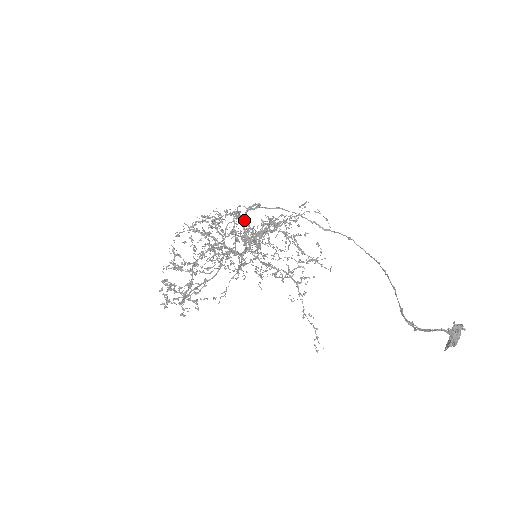
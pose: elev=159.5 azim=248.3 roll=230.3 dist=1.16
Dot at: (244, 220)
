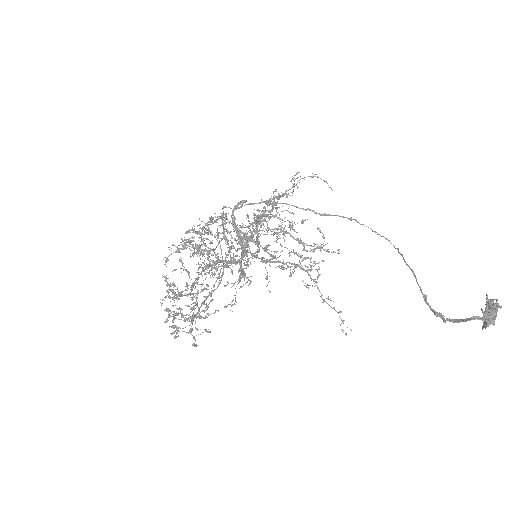
Dot at: (232, 225)
